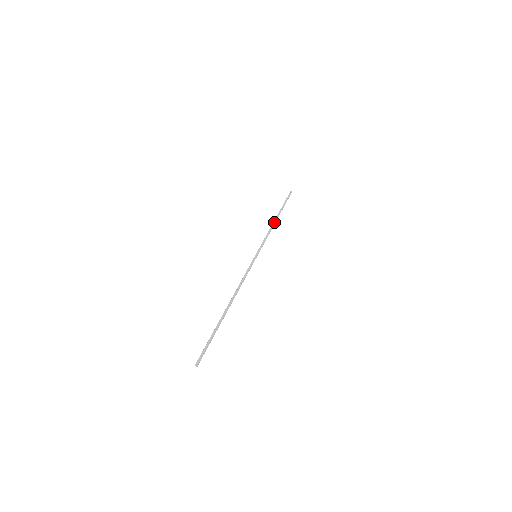
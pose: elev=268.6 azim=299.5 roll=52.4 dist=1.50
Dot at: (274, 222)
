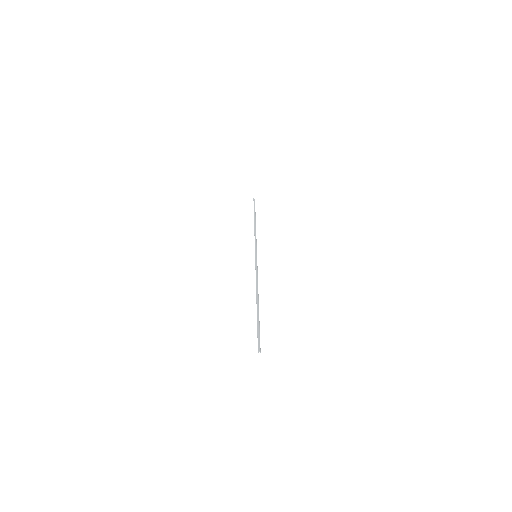
Dot at: (255, 226)
